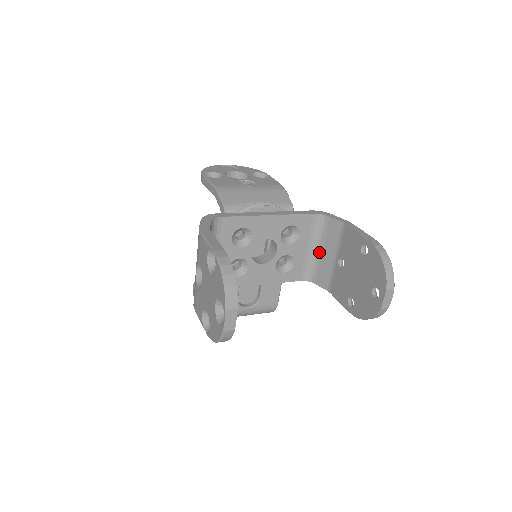
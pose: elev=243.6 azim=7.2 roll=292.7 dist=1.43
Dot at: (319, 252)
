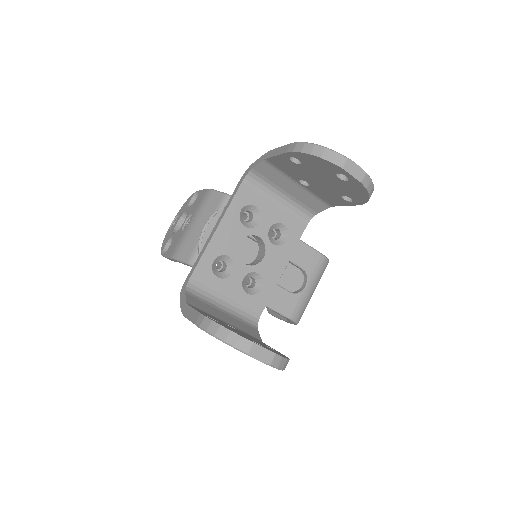
Dot at: (286, 194)
